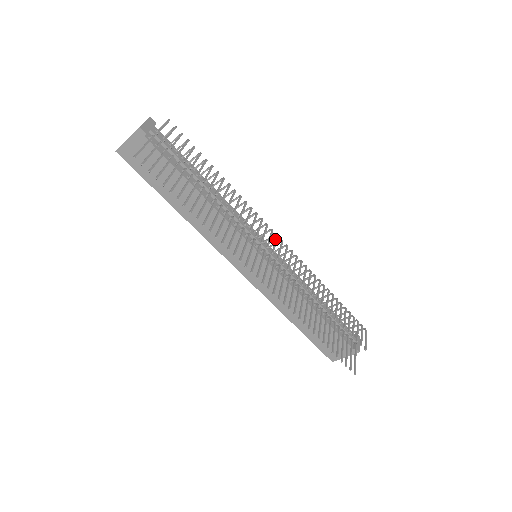
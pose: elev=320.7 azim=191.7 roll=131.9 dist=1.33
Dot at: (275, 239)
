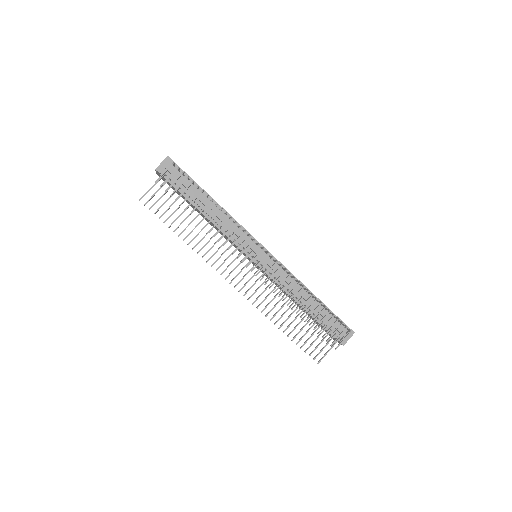
Dot at: (258, 253)
